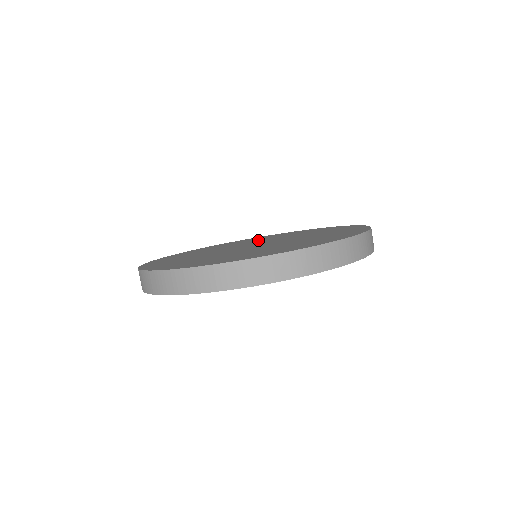
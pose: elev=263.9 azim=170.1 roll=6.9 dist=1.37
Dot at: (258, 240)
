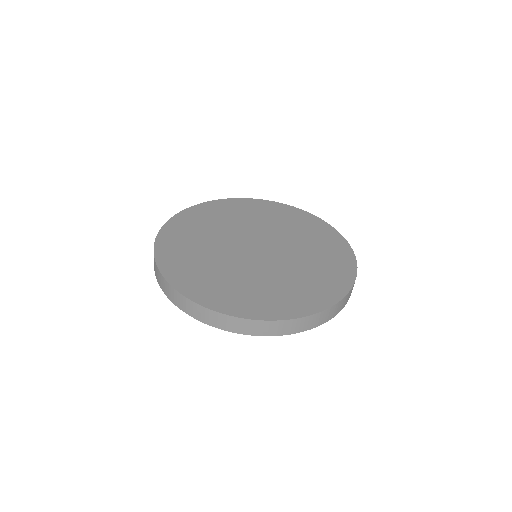
Dot at: (270, 223)
